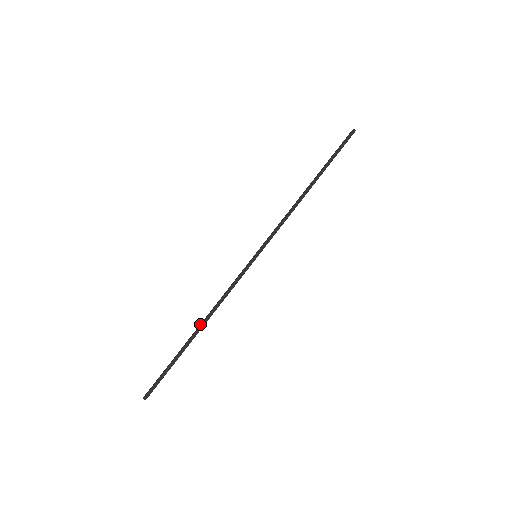
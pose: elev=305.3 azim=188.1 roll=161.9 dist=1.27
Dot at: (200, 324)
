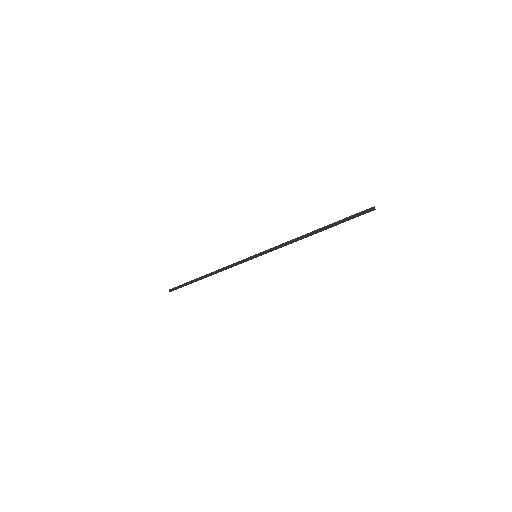
Dot at: (209, 273)
